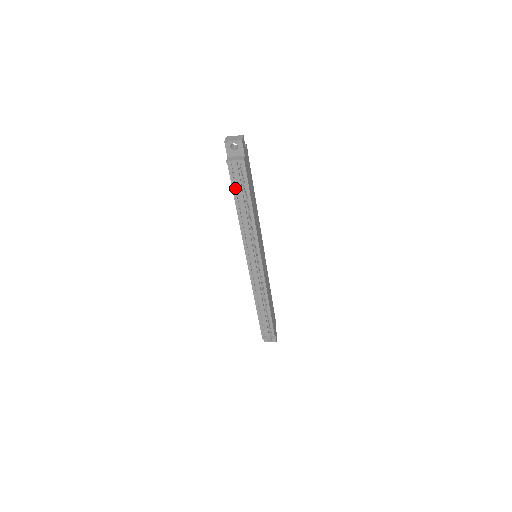
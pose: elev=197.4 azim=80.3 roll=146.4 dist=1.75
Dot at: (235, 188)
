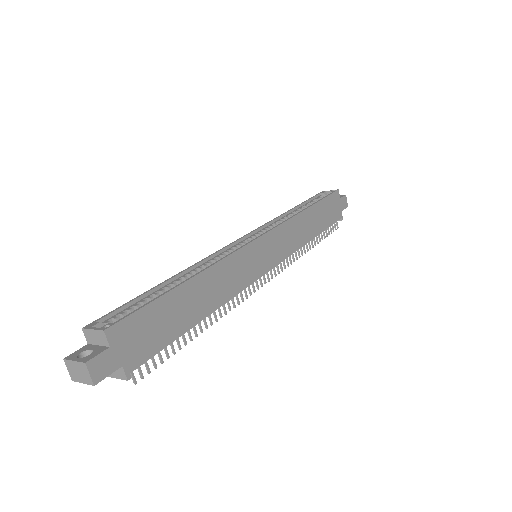
Dot at: occluded
